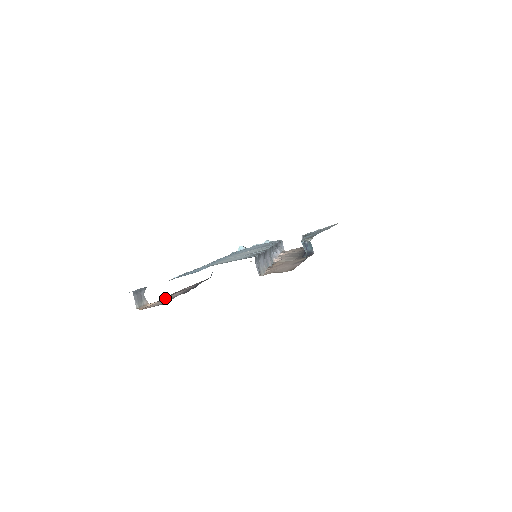
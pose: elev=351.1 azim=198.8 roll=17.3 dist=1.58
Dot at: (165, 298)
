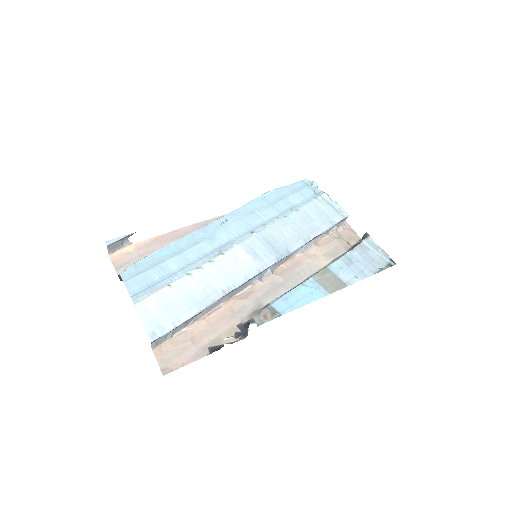
Dot at: (146, 248)
